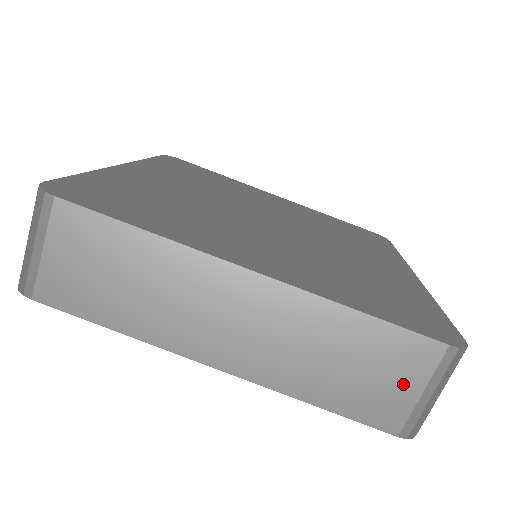
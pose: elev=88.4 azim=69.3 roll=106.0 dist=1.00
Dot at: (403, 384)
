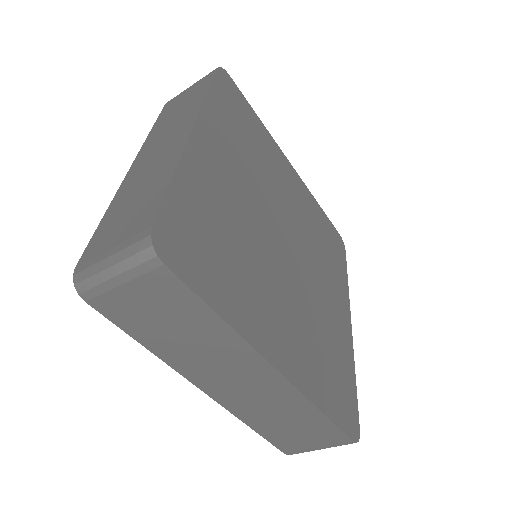
Dot at: (311, 442)
